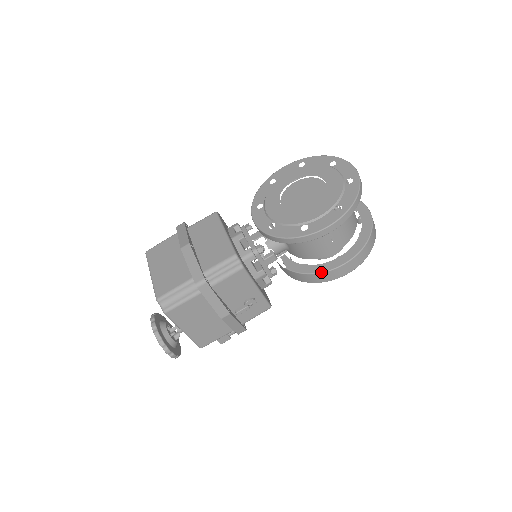
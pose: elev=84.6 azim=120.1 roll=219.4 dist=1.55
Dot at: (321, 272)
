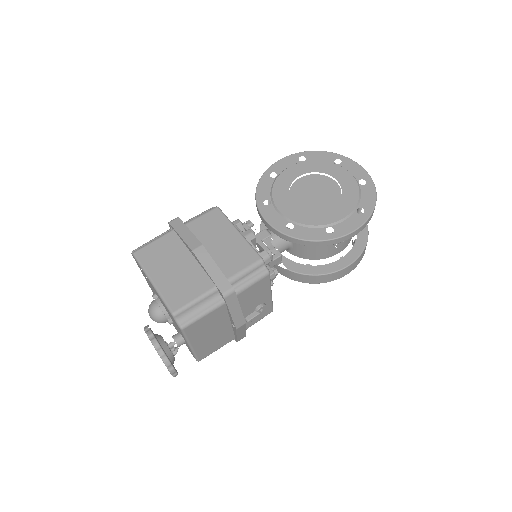
Dot at: (328, 273)
